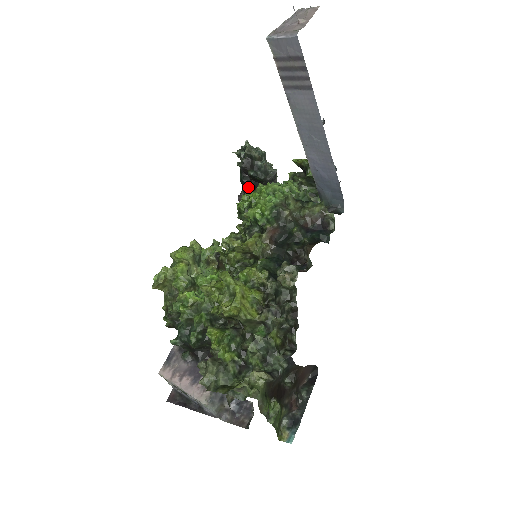
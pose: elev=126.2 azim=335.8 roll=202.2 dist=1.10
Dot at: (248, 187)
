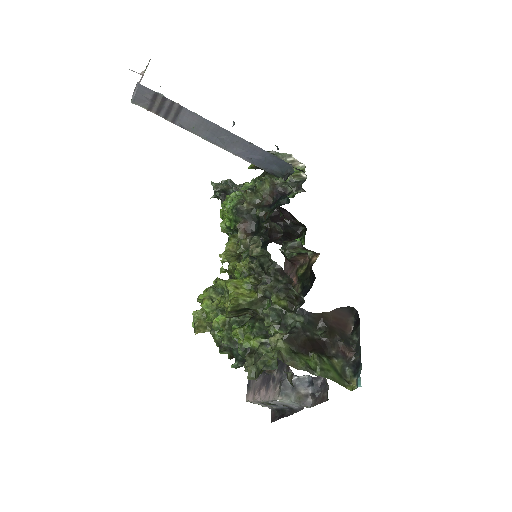
Dot at: occluded
